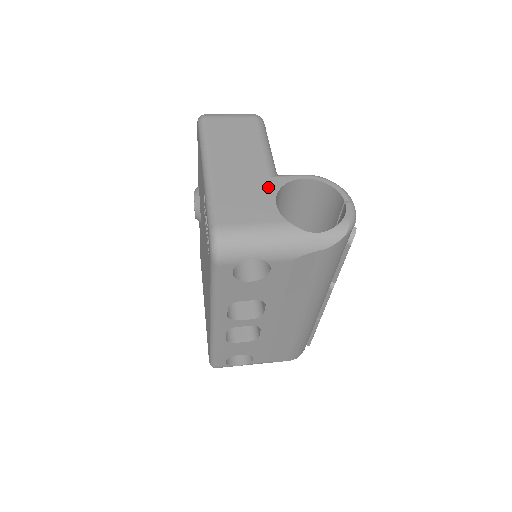
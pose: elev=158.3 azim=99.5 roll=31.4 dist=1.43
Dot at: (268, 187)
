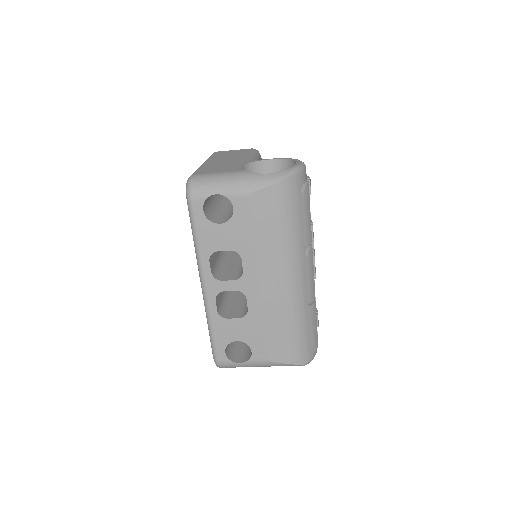
Dot at: (241, 163)
